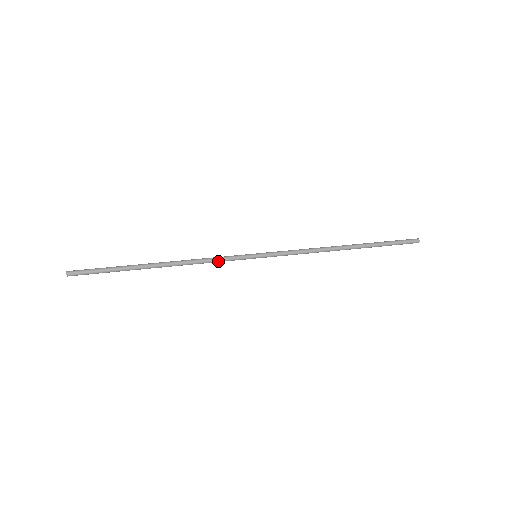
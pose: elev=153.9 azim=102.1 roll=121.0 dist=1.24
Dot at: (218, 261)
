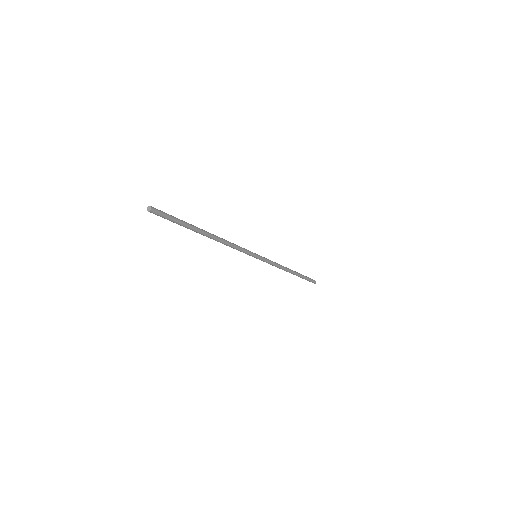
Dot at: (240, 247)
